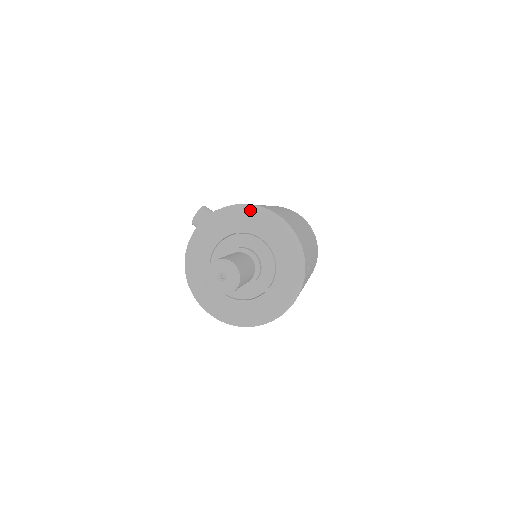
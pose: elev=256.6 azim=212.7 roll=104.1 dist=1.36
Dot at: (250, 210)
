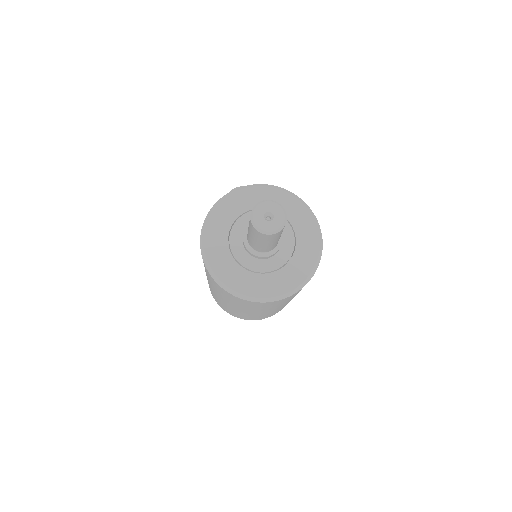
Dot at: (305, 208)
